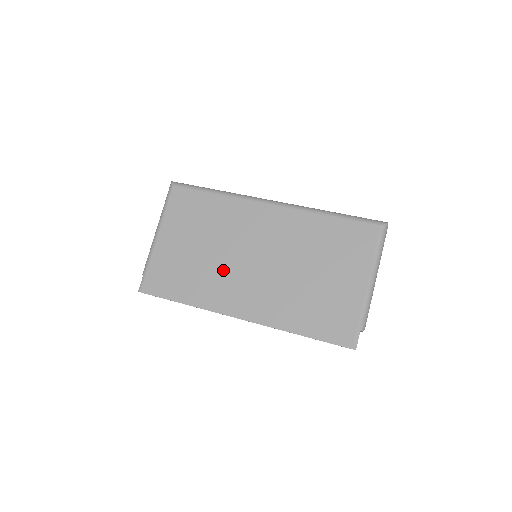
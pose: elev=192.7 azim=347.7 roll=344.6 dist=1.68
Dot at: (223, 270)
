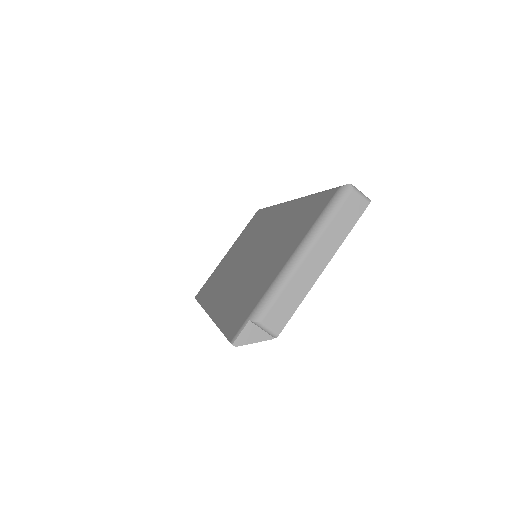
Dot at: (230, 271)
